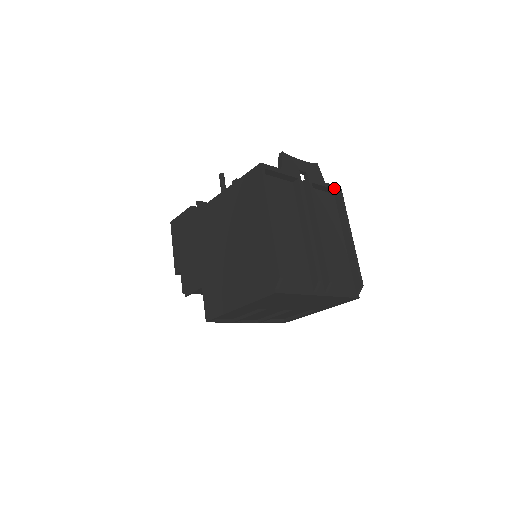
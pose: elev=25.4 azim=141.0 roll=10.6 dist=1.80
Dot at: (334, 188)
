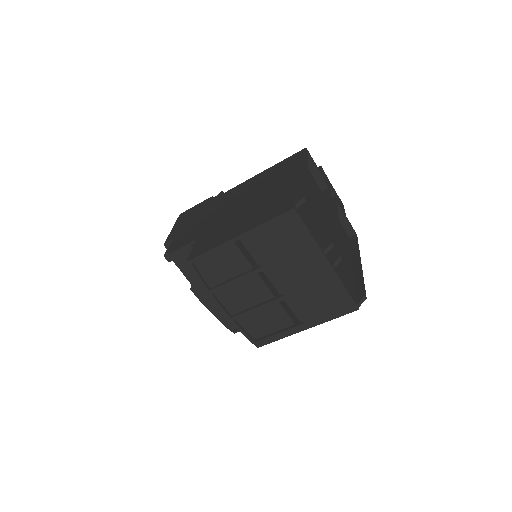
Dot at: (352, 228)
